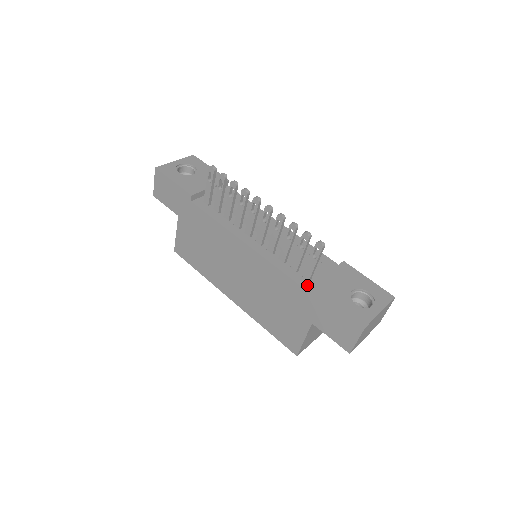
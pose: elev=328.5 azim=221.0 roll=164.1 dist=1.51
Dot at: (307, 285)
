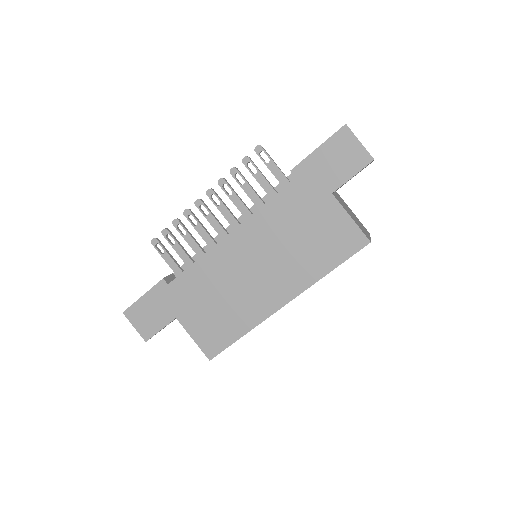
Dot at: (291, 182)
